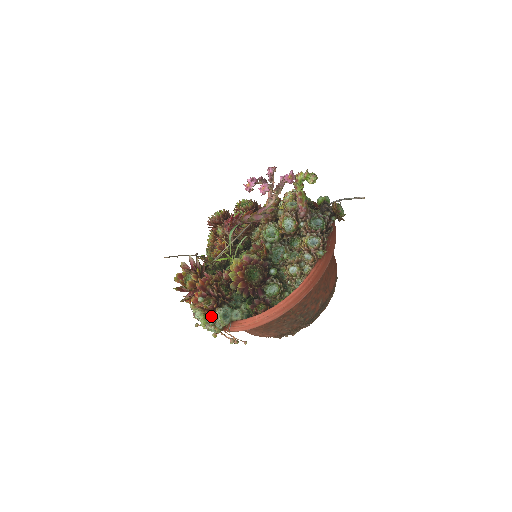
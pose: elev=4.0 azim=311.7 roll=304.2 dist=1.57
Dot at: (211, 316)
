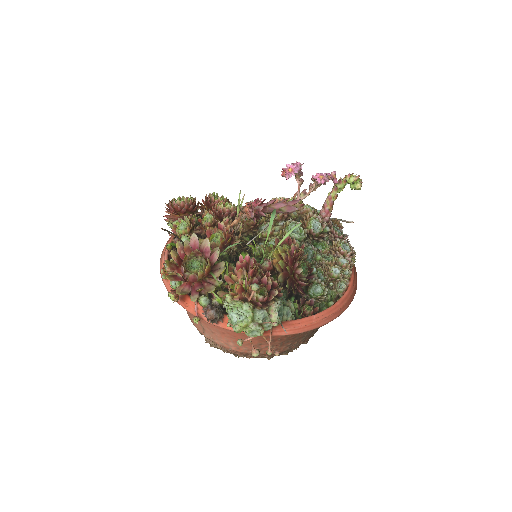
Dot at: (264, 311)
